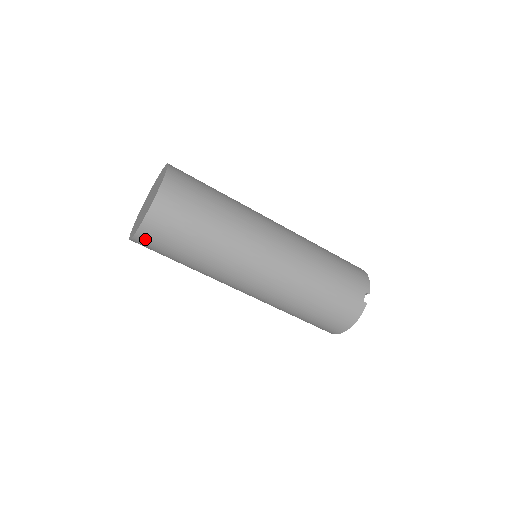
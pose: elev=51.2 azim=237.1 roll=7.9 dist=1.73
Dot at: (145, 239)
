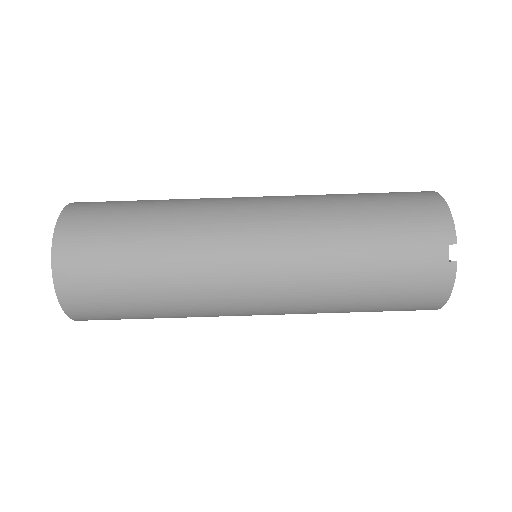
Dot at: (89, 319)
